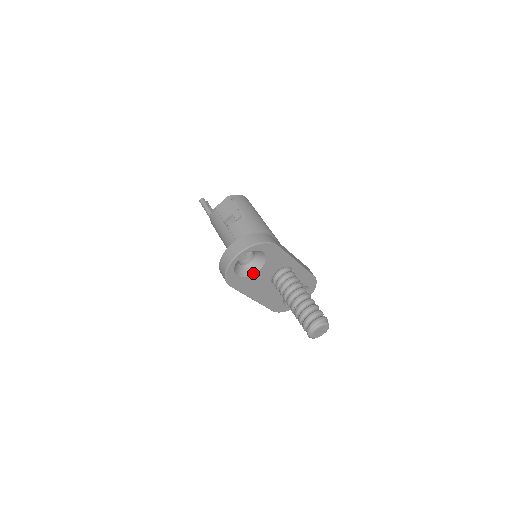
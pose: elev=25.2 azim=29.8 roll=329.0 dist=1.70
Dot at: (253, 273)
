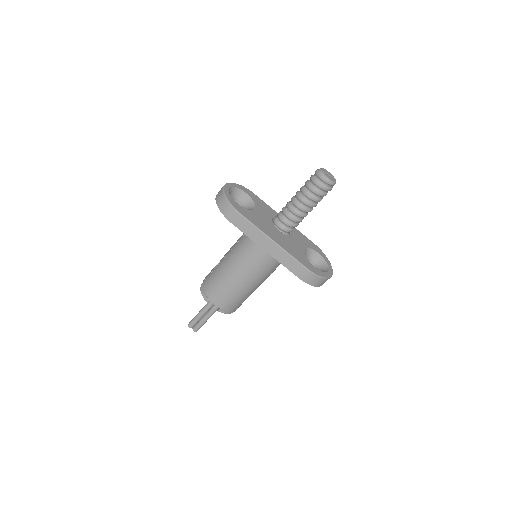
Dot at: (251, 210)
